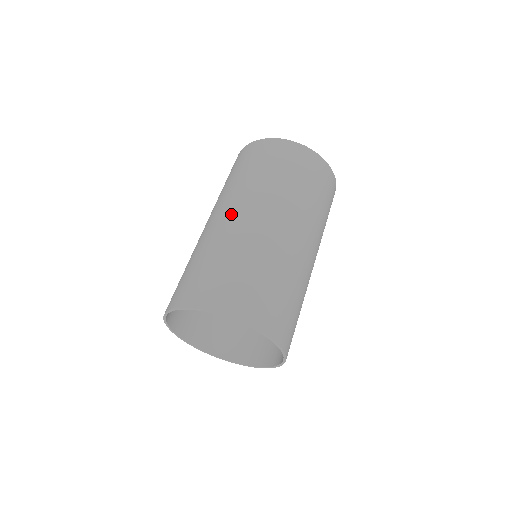
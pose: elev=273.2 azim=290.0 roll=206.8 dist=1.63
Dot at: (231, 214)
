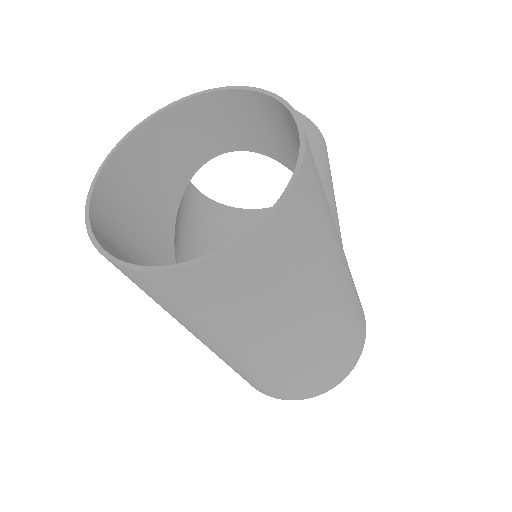
Dot at: occluded
